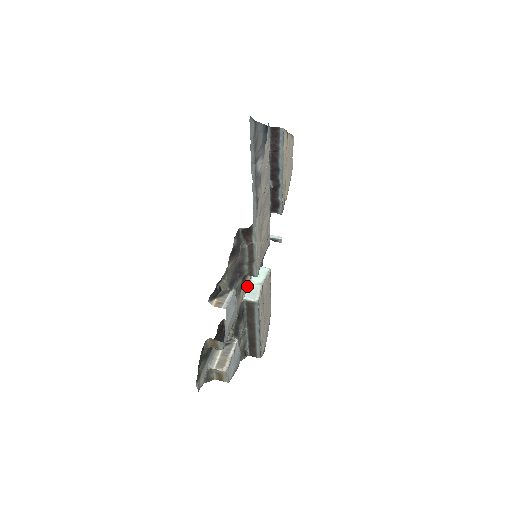
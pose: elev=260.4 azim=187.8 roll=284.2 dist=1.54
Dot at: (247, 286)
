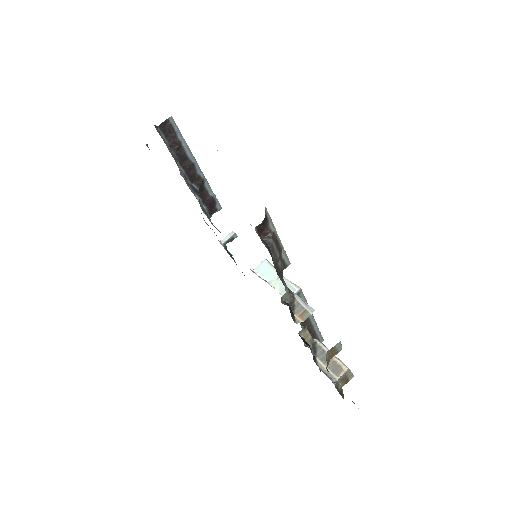
Dot at: occluded
